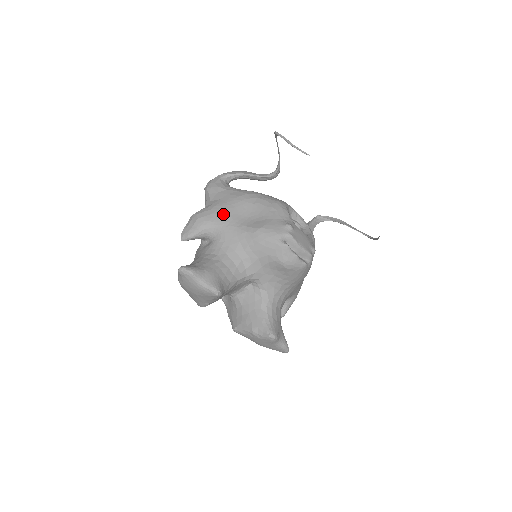
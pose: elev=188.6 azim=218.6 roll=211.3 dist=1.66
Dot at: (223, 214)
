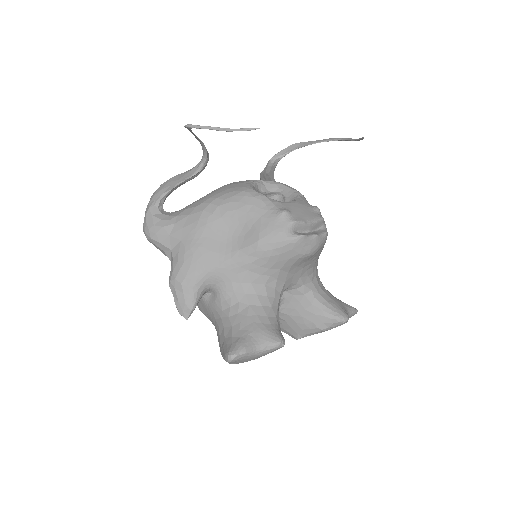
Dot at: (203, 256)
